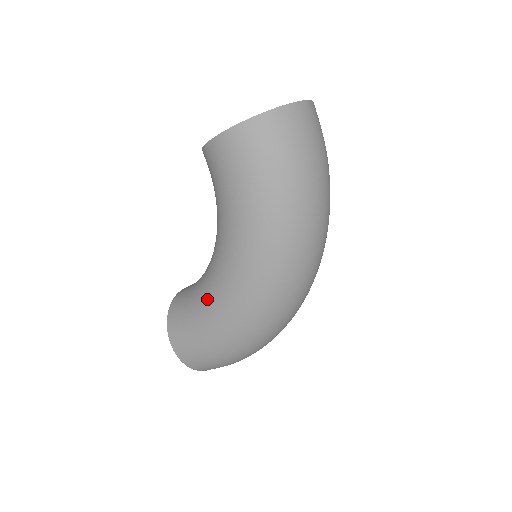
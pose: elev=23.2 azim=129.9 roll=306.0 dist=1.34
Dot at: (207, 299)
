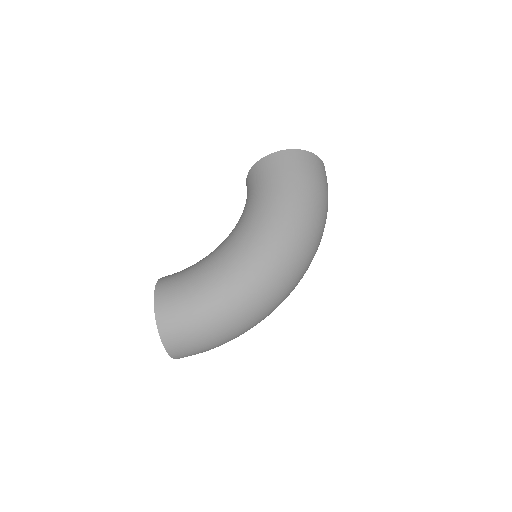
Dot at: (216, 258)
